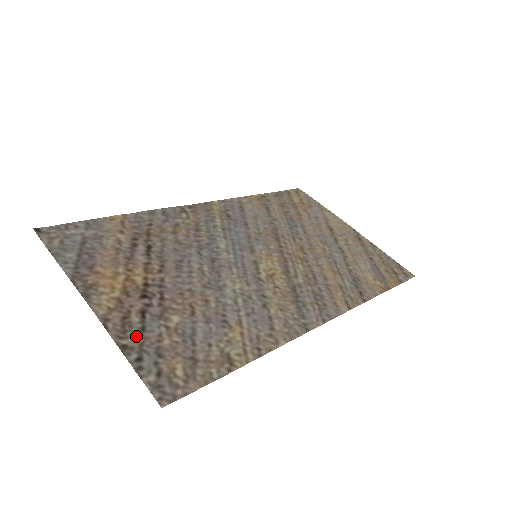
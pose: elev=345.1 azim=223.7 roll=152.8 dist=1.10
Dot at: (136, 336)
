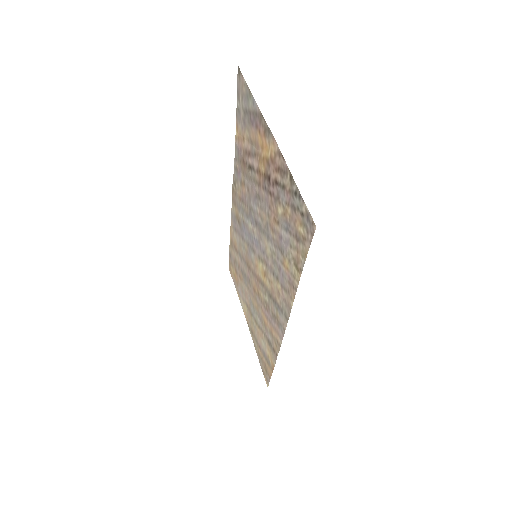
Dot at: (286, 184)
